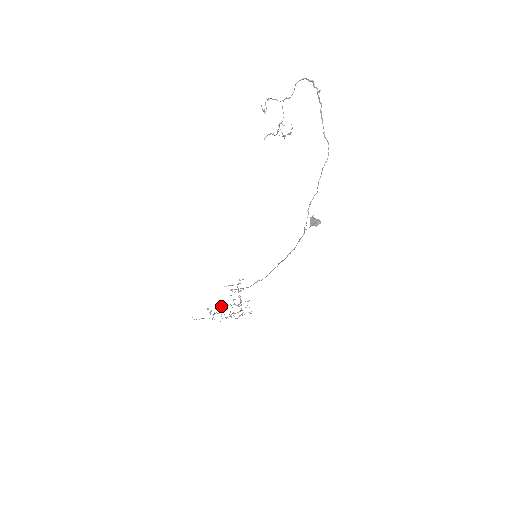
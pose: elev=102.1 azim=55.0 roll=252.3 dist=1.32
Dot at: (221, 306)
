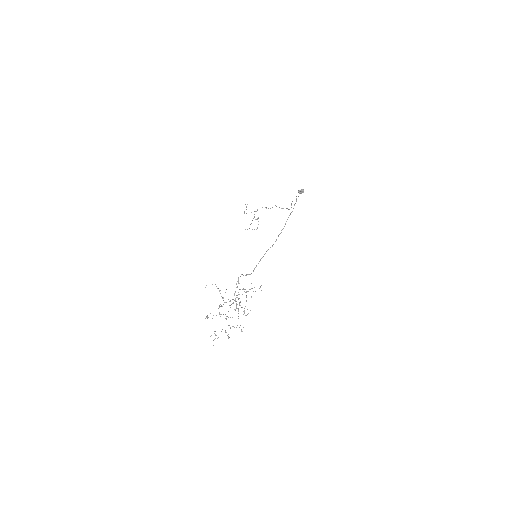
Dot at: occluded
